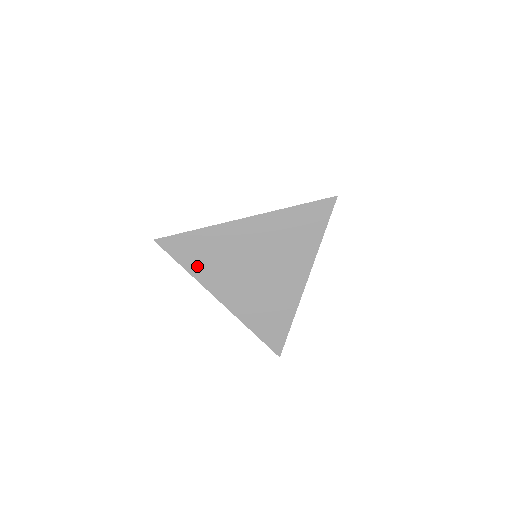
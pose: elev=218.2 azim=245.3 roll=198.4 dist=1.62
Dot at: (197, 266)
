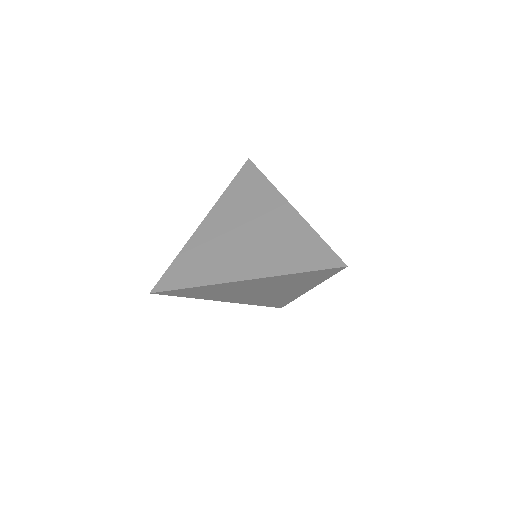
Dot at: (198, 296)
